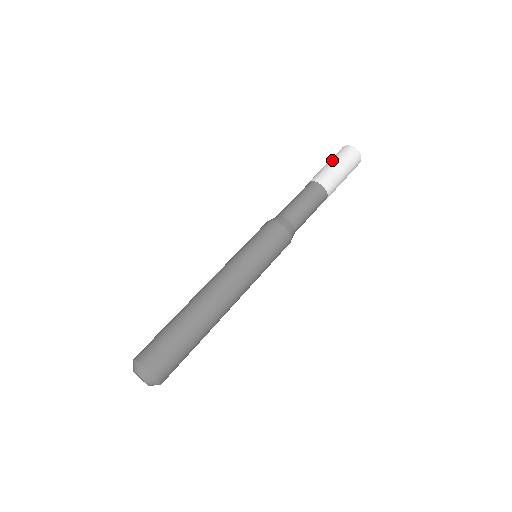
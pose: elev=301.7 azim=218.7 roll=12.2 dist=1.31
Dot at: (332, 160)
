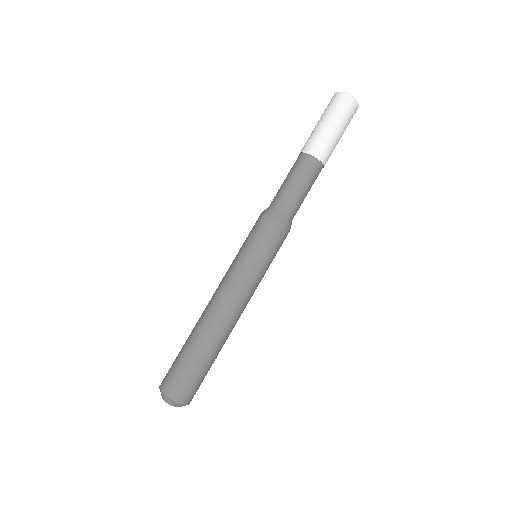
Dot at: (334, 122)
